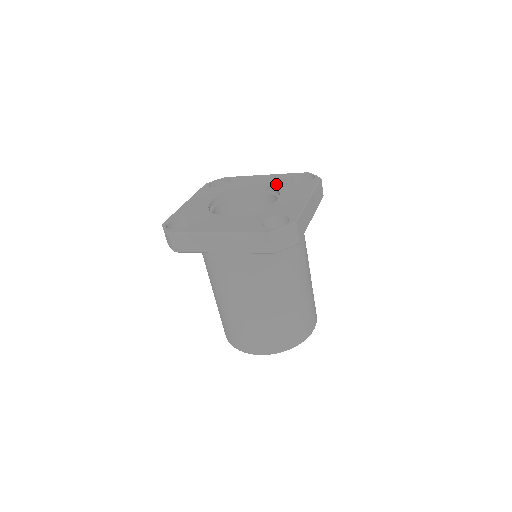
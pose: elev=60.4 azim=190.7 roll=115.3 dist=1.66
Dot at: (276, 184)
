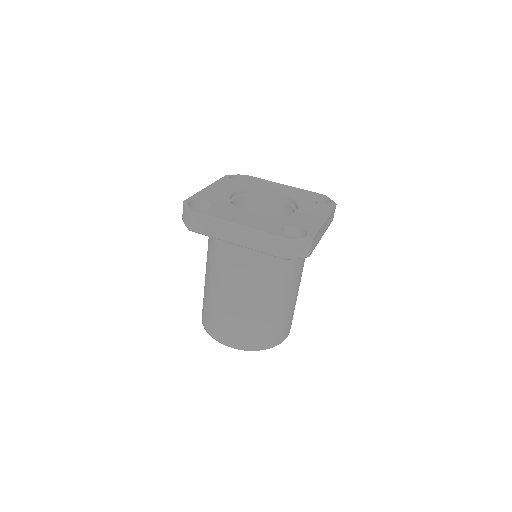
Dot at: (295, 196)
